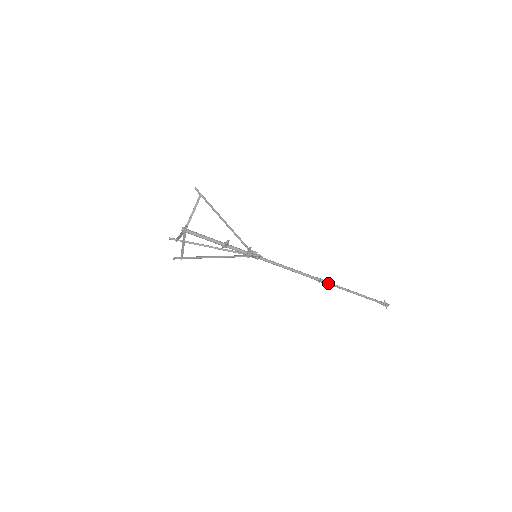
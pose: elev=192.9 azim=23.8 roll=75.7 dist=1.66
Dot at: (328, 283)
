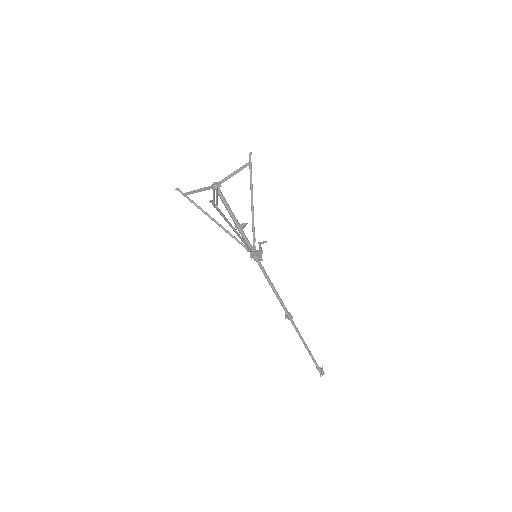
Dot at: (293, 322)
